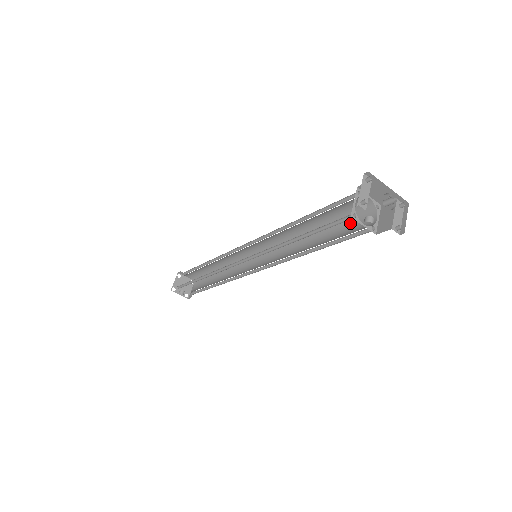
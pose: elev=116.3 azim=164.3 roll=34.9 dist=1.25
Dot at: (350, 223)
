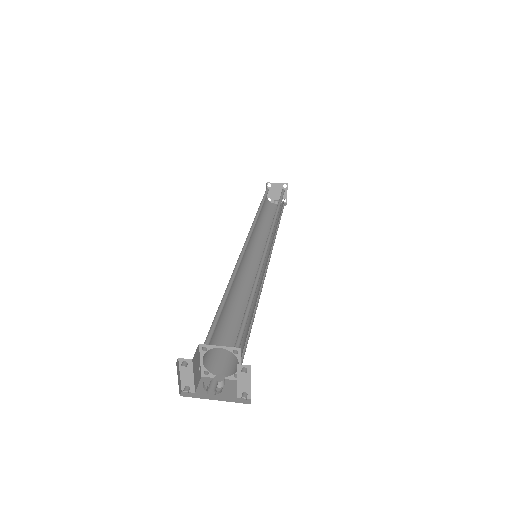
Dot at: occluded
